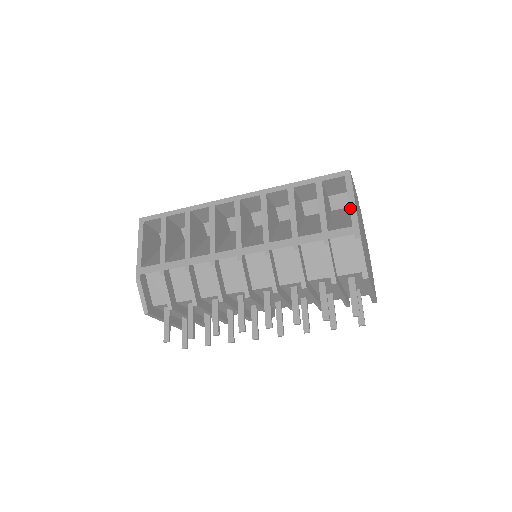
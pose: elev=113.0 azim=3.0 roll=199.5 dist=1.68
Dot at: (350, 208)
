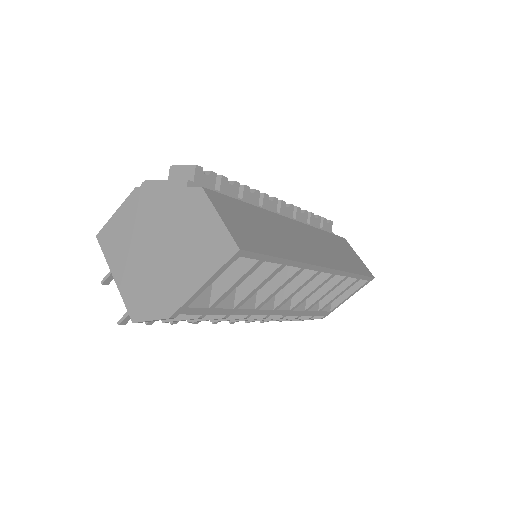
Dot at: (343, 301)
